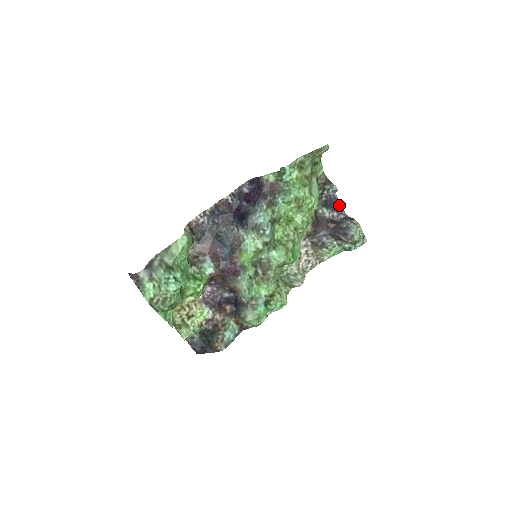
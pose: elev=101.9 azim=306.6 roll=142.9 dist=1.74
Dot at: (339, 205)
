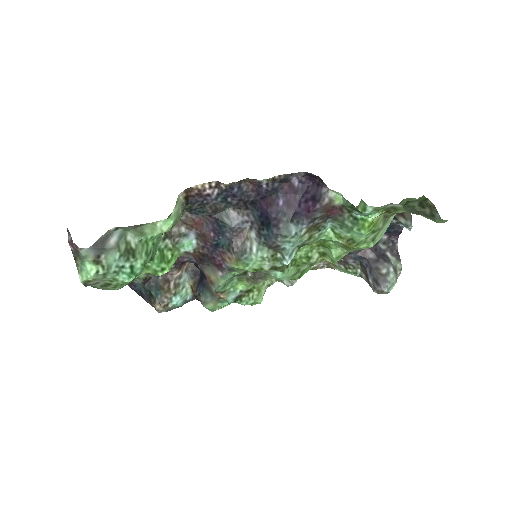
Dot at: (398, 233)
